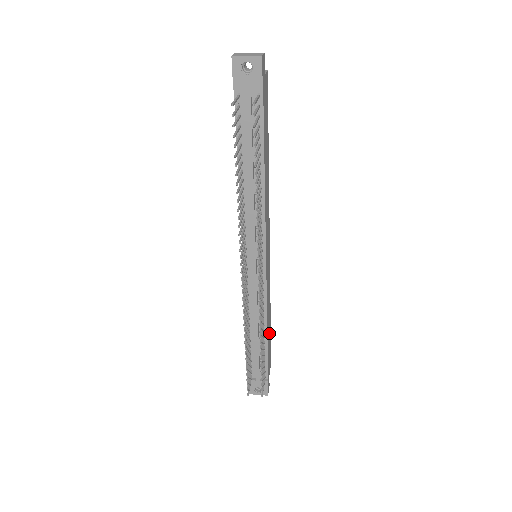
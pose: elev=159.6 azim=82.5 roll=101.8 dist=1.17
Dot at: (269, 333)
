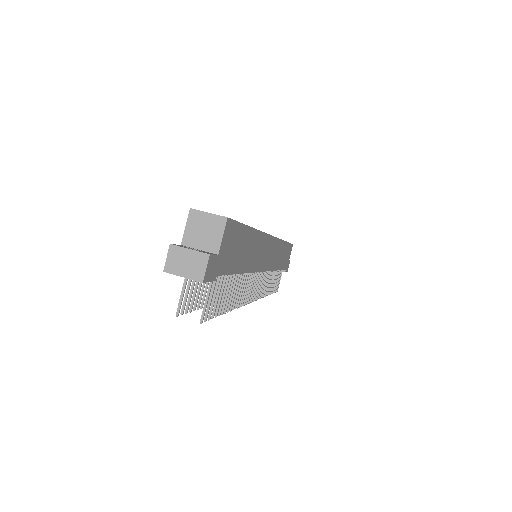
Dot at: (284, 253)
